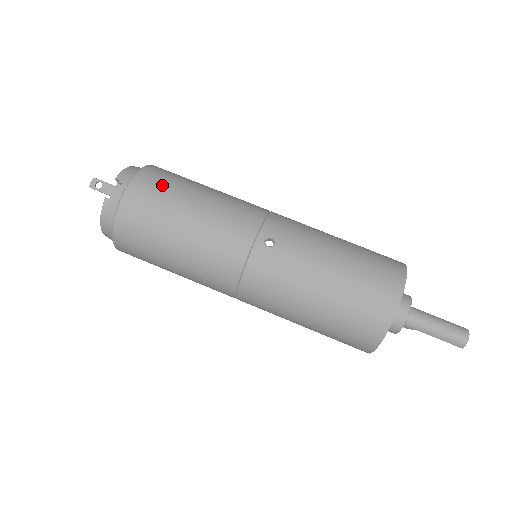
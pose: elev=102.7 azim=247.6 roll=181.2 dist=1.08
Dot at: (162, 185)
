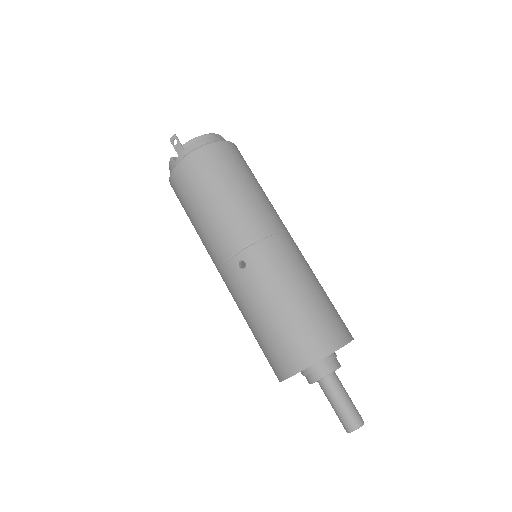
Dot at: (203, 171)
